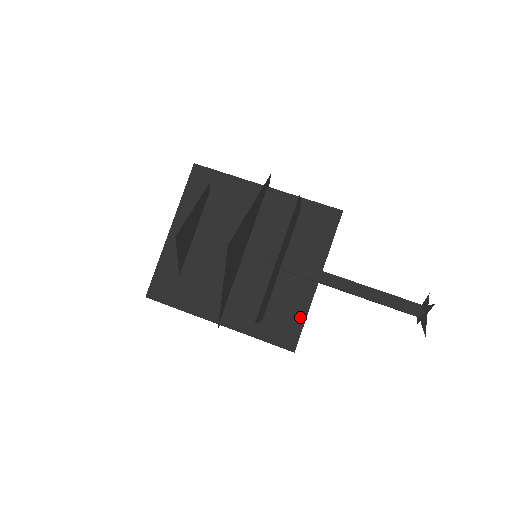
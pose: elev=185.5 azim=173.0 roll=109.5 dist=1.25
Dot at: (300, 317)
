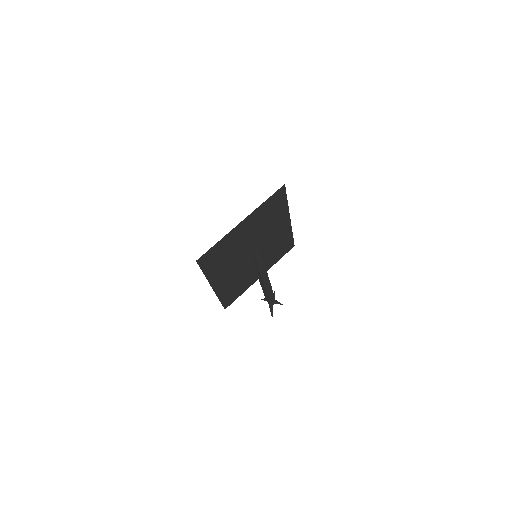
Dot at: (241, 293)
